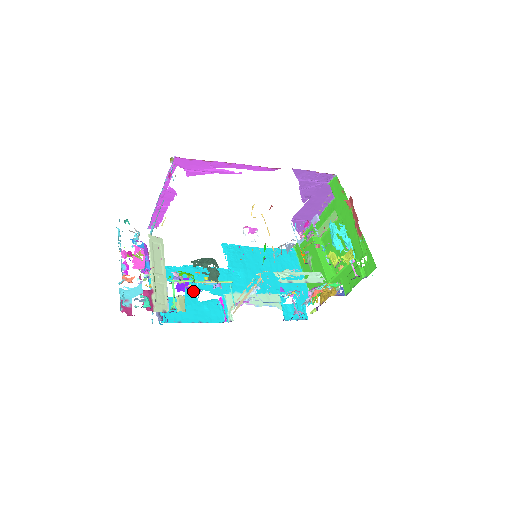
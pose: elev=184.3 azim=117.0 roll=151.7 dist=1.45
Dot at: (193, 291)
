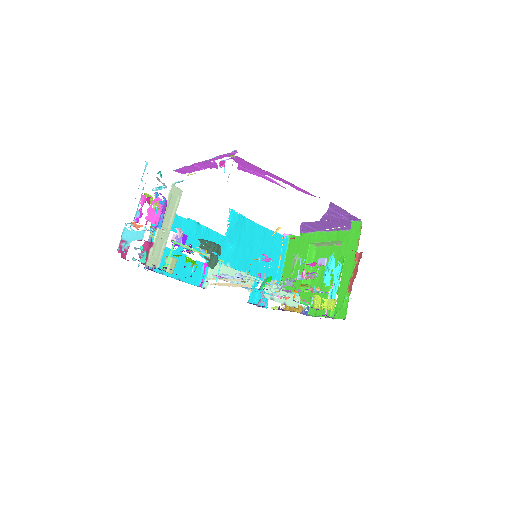
Dot at: occluded
